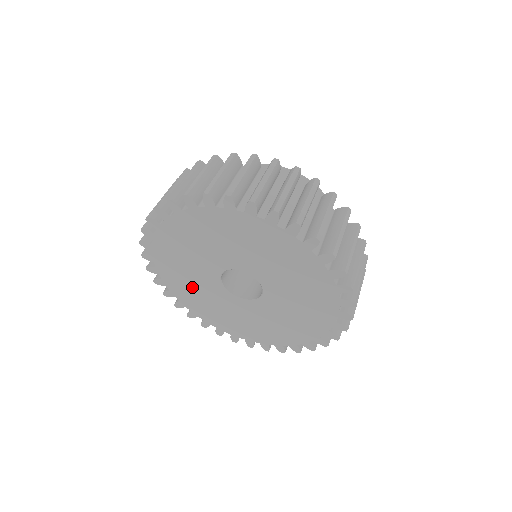
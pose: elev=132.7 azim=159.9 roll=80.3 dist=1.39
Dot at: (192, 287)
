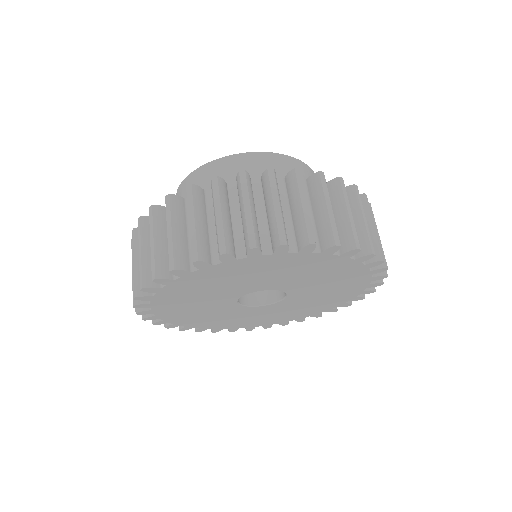
Dot at: (196, 296)
